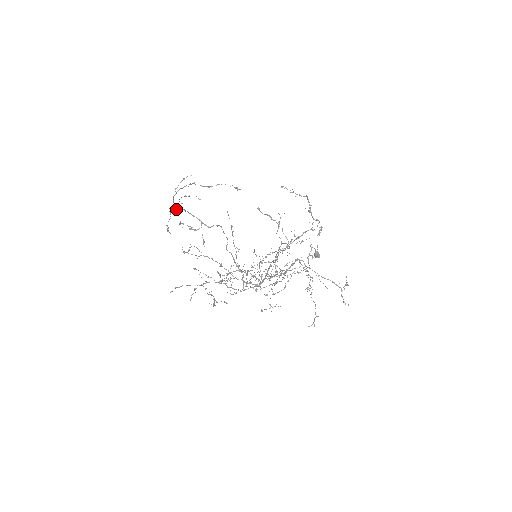
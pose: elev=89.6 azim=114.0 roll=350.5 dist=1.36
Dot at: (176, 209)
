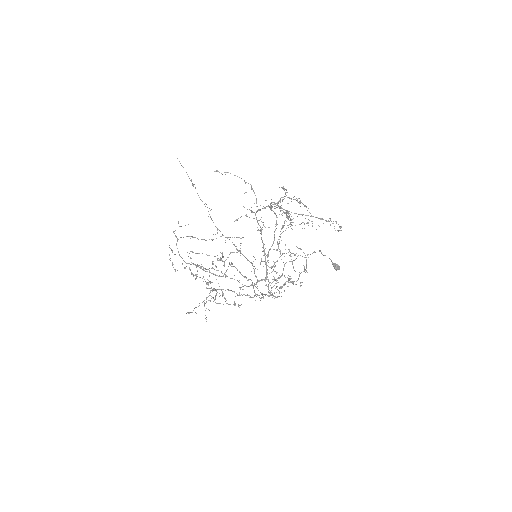
Dot at: (185, 262)
